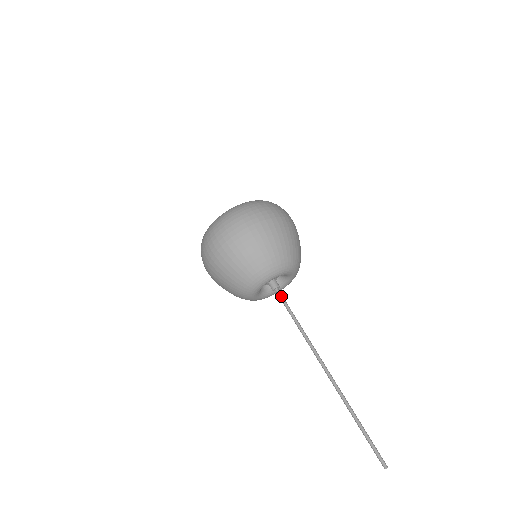
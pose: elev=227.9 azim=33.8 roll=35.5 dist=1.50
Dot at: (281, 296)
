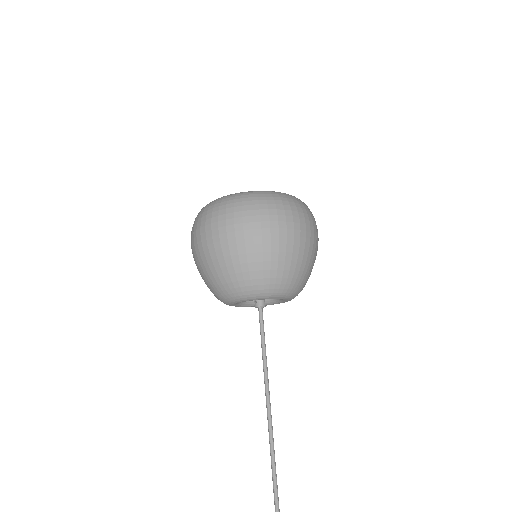
Dot at: occluded
